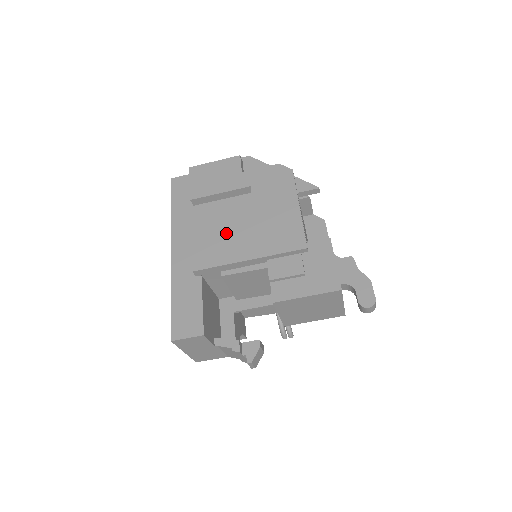
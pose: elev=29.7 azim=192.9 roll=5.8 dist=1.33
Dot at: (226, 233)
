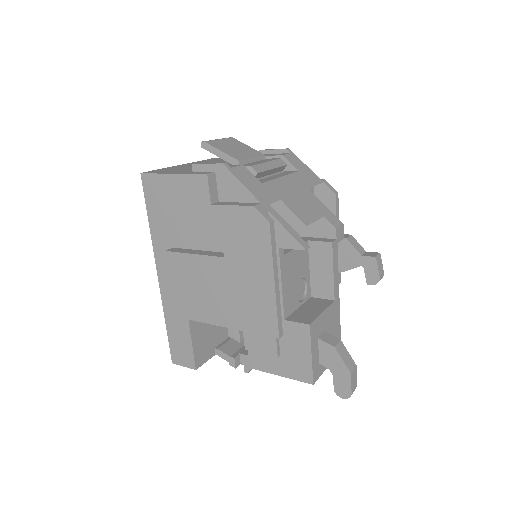
Dot at: (200, 287)
